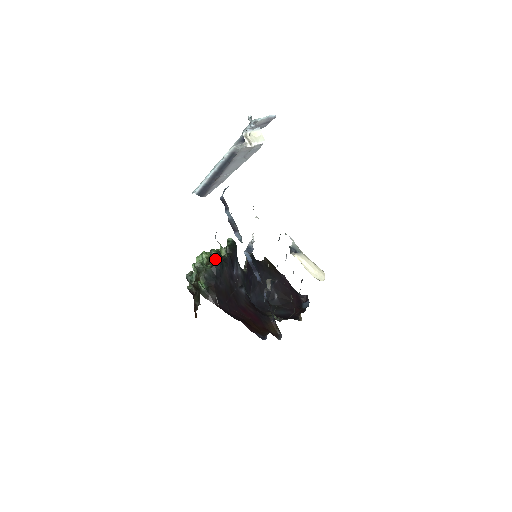
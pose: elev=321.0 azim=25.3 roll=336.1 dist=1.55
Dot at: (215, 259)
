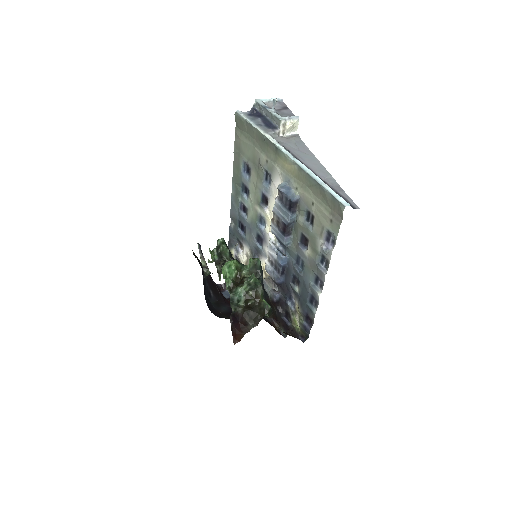
Dot at: (261, 269)
